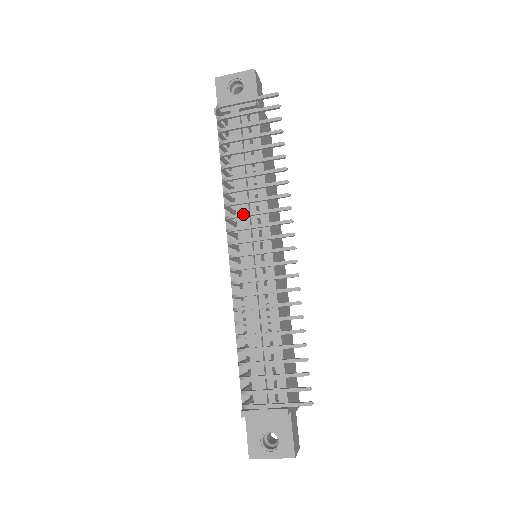
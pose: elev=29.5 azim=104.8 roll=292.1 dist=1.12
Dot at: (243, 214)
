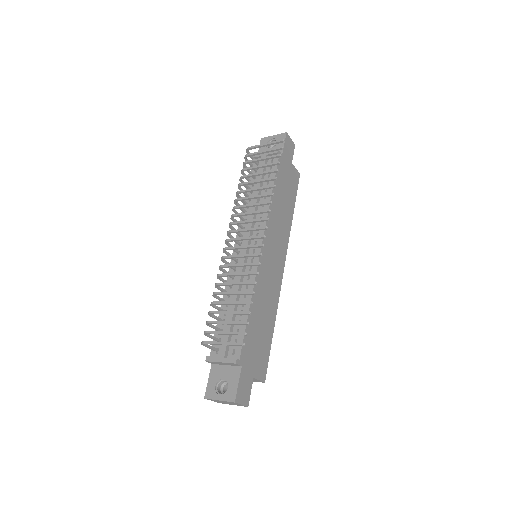
Dot at: (240, 214)
